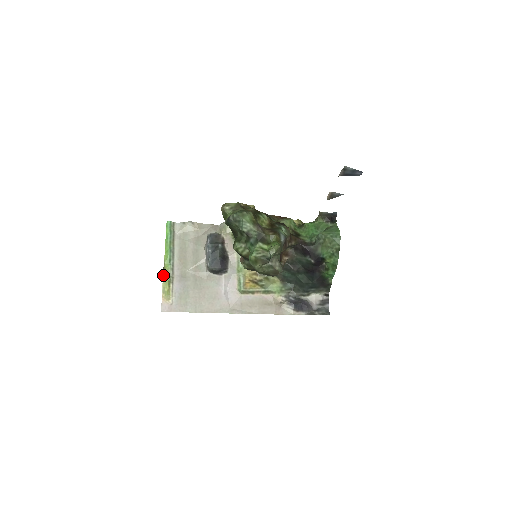
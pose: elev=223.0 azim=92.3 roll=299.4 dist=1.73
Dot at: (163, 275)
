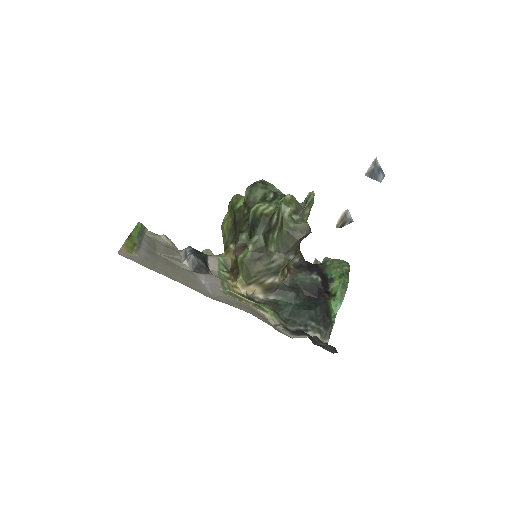
Dot at: (128, 237)
